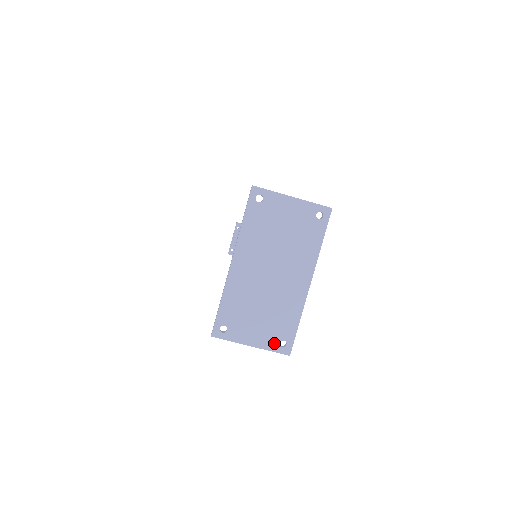
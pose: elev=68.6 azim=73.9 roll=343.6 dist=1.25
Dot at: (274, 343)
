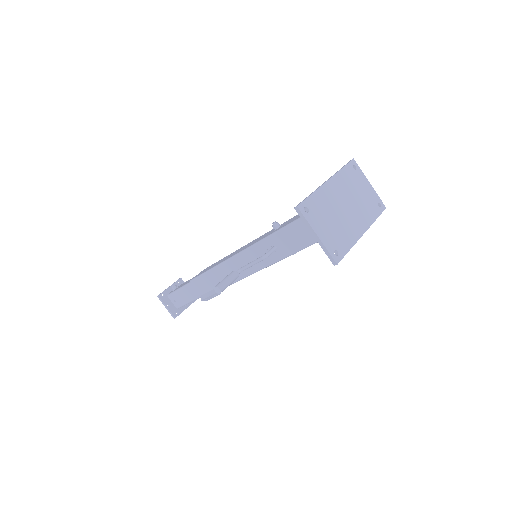
Dot at: (331, 247)
